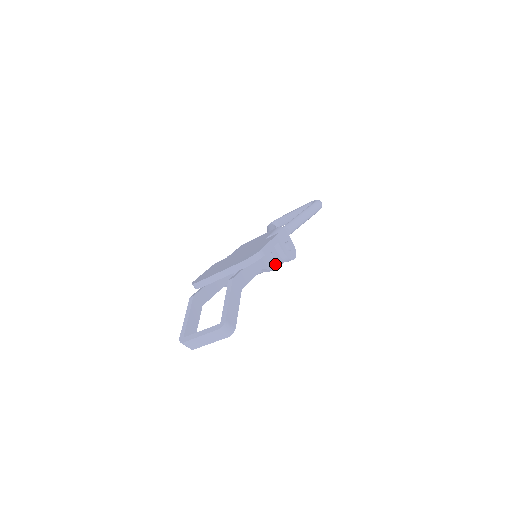
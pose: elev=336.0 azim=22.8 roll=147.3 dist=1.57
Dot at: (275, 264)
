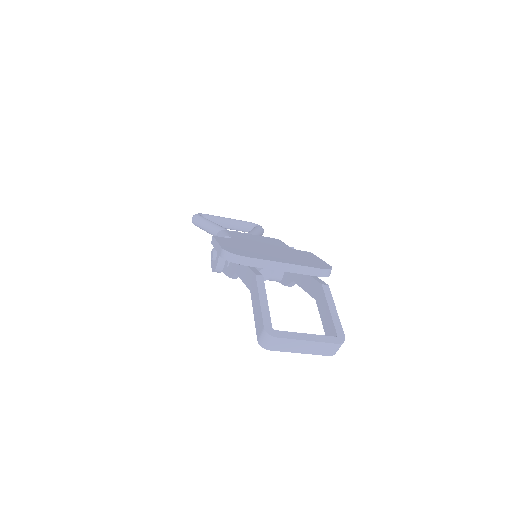
Dot at: occluded
